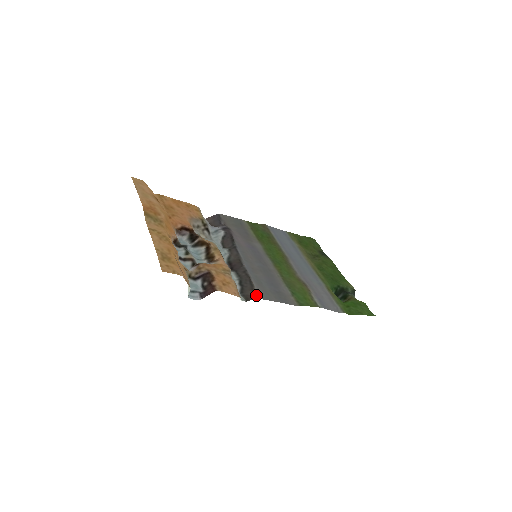
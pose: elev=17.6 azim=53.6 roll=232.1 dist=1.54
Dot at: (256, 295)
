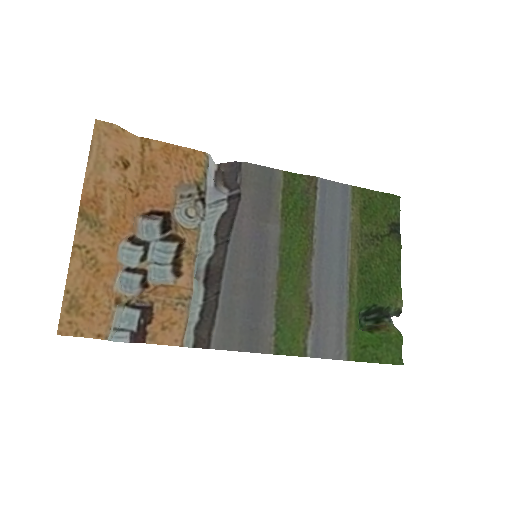
Dot at: (209, 342)
